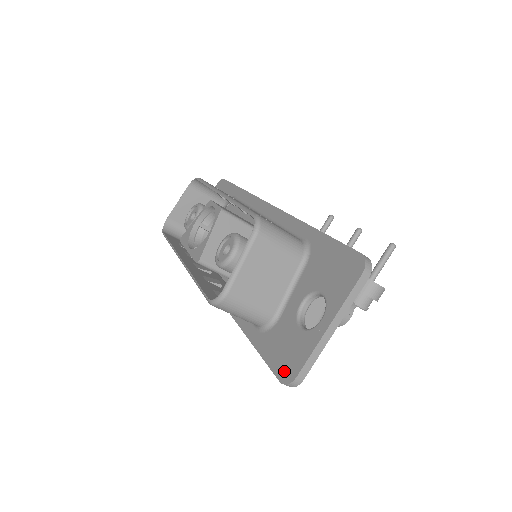
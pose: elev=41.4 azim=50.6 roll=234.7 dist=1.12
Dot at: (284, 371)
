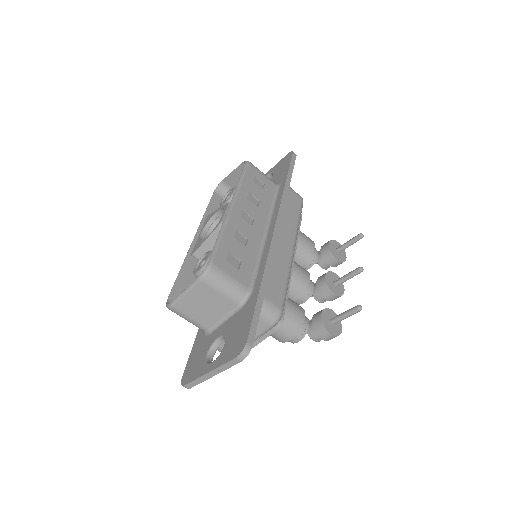
Dot at: (186, 374)
